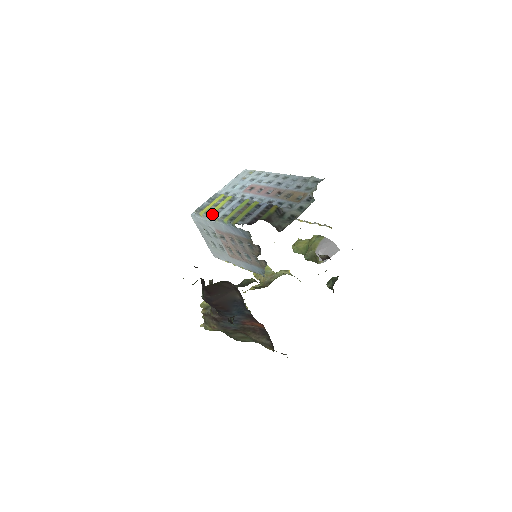
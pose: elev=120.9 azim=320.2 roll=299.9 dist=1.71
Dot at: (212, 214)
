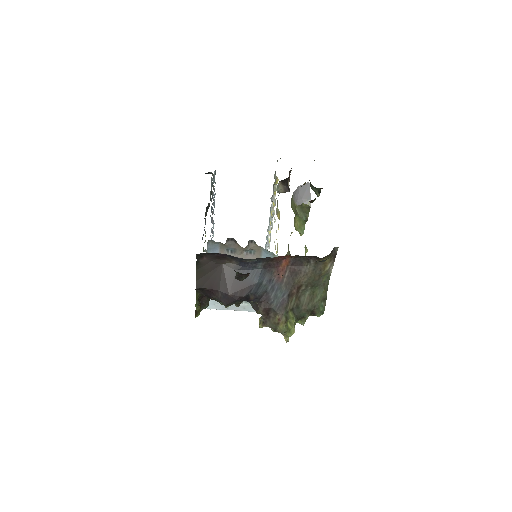
Dot at: occluded
